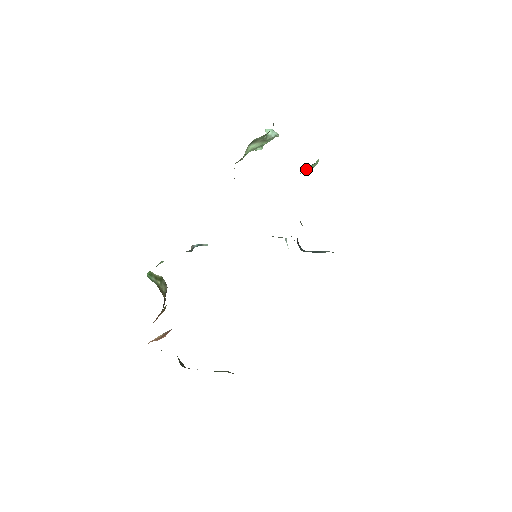
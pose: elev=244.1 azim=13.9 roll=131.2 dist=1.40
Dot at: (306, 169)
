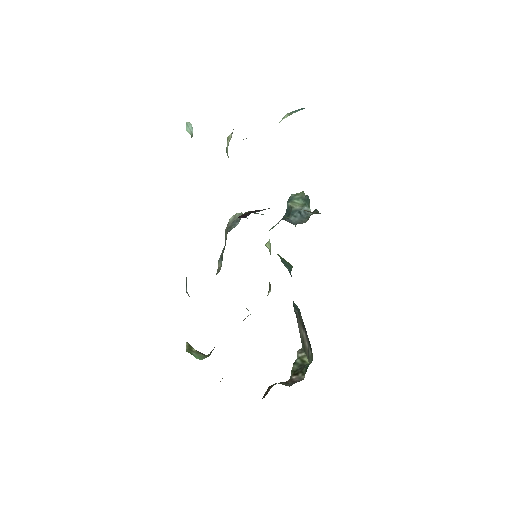
Dot at: occluded
